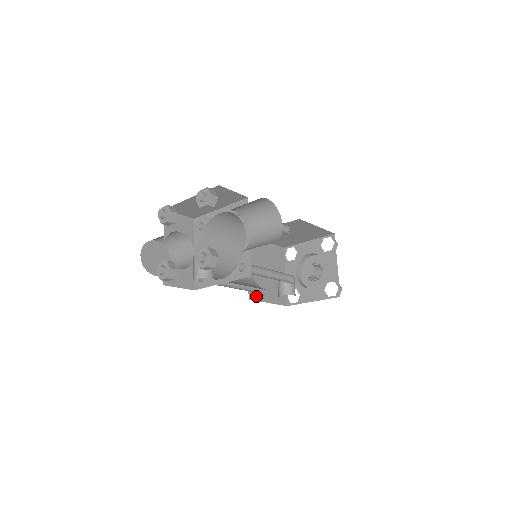
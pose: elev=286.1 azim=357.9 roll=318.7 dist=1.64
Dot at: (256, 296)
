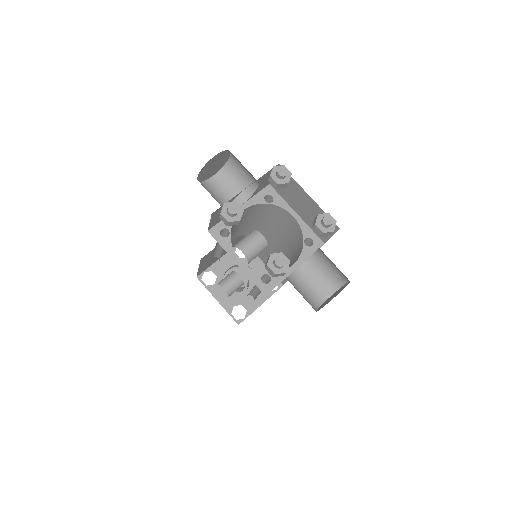
Dot at: (204, 259)
